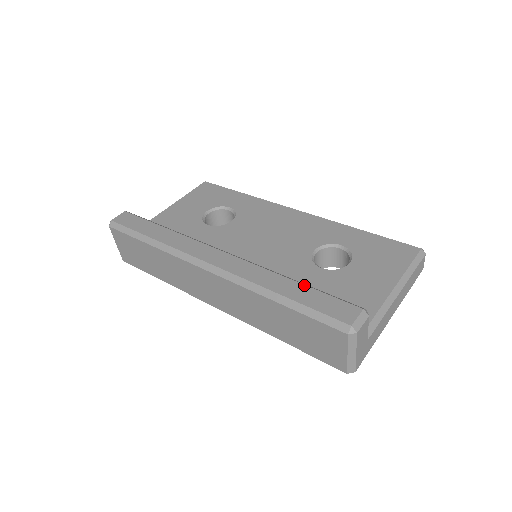
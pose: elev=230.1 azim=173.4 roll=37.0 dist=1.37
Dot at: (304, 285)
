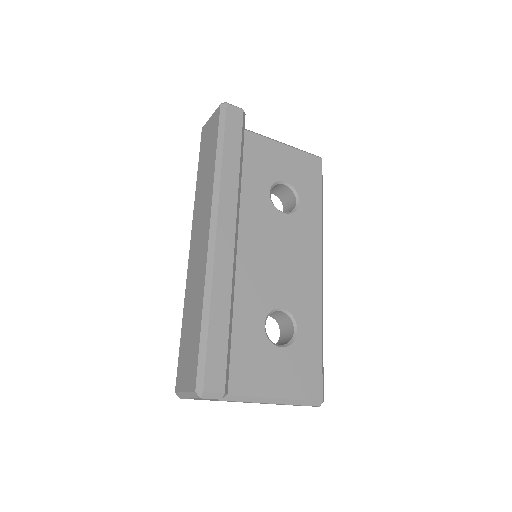
Dot at: (228, 330)
